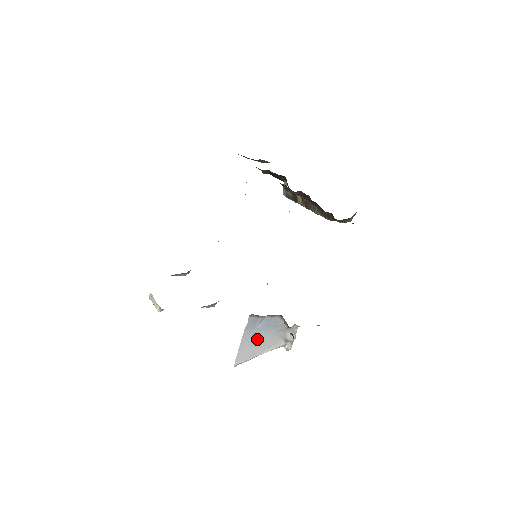
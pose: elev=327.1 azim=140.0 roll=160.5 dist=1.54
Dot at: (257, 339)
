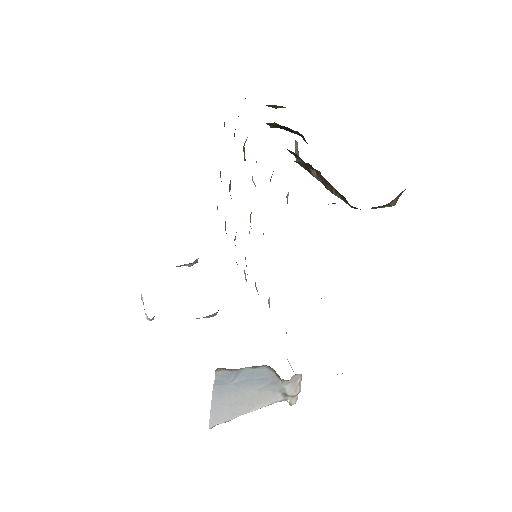
Dot at: (237, 396)
